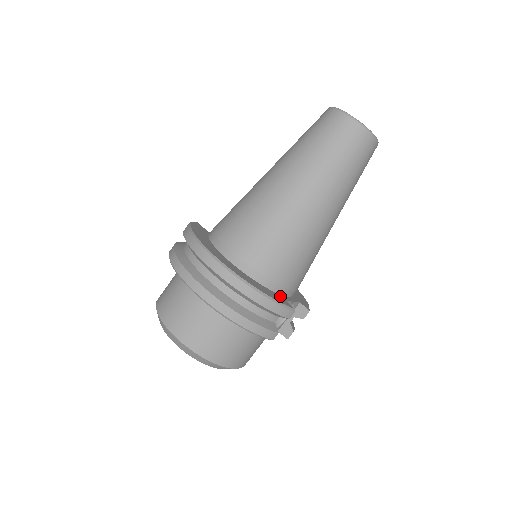
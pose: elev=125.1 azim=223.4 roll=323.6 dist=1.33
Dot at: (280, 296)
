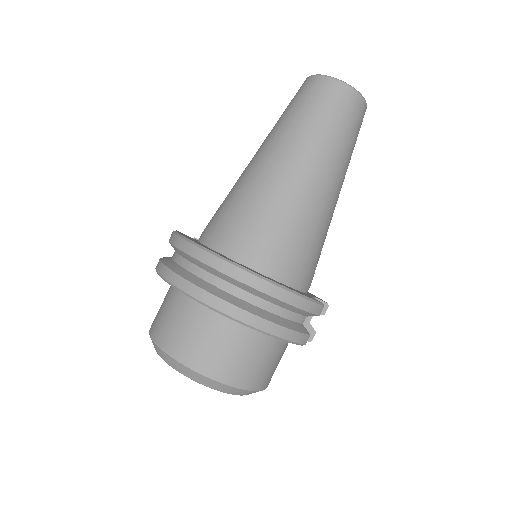
Dot at: occluded
